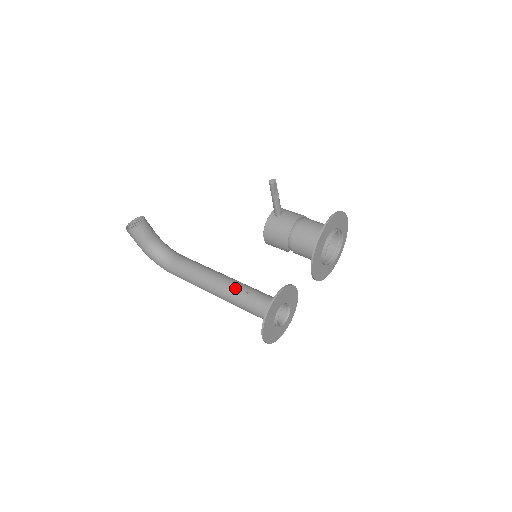
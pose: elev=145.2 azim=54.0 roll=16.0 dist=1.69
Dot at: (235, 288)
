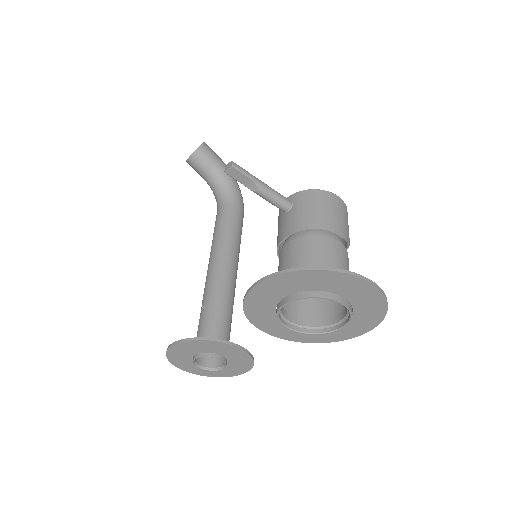
Dot at: (205, 291)
